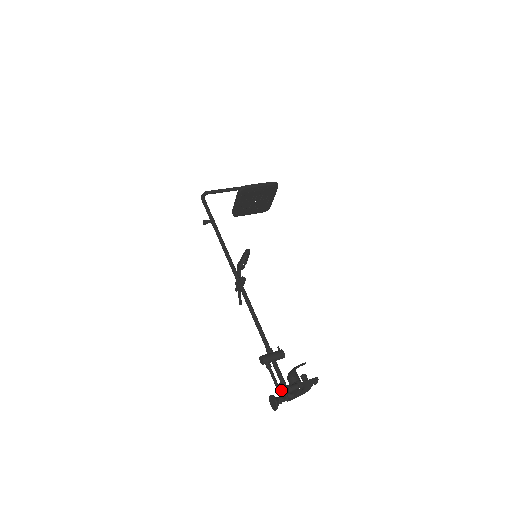
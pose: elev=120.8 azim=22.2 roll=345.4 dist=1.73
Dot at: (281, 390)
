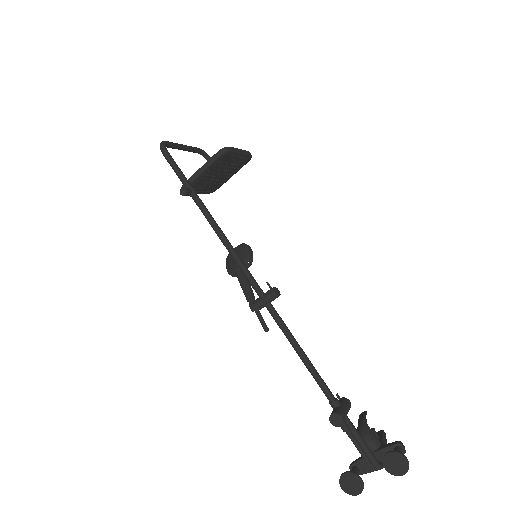
Dot at: (394, 462)
